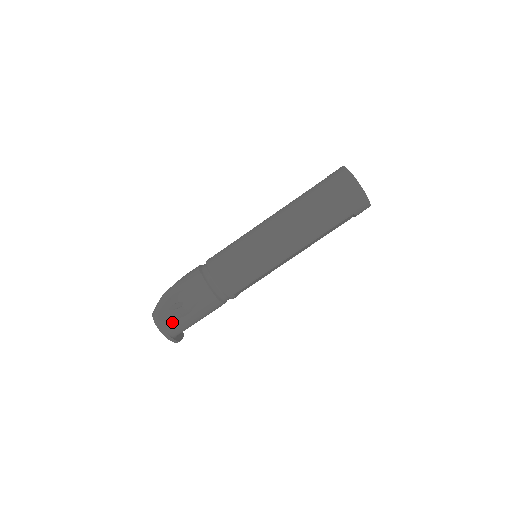
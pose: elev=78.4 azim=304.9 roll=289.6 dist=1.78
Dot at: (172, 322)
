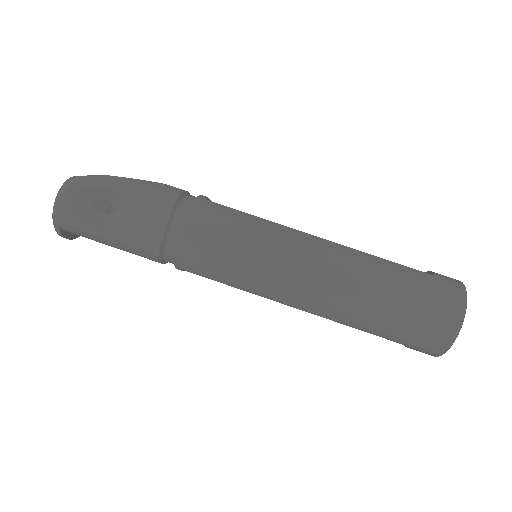
Dot at: (78, 219)
